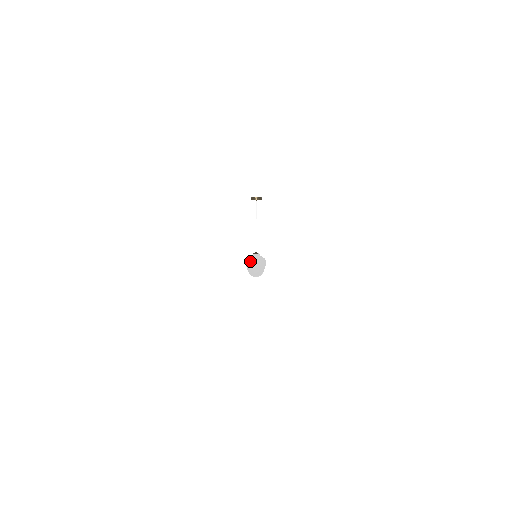
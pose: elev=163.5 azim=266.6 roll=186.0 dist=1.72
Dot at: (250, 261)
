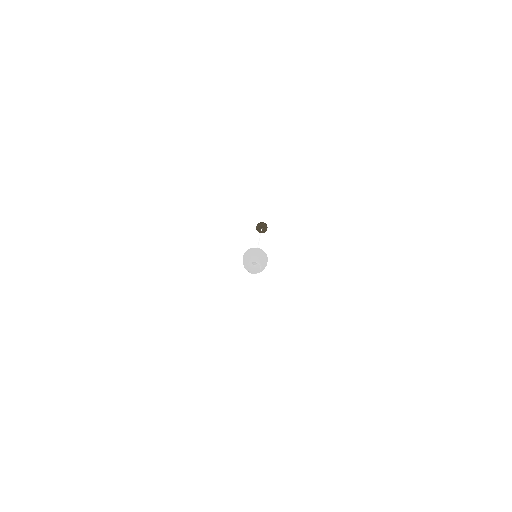
Dot at: occluded
